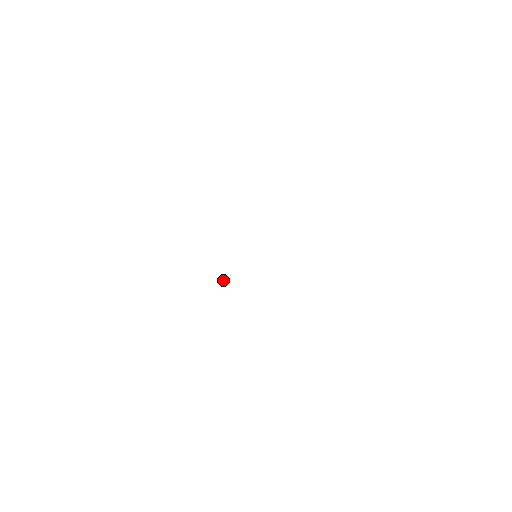
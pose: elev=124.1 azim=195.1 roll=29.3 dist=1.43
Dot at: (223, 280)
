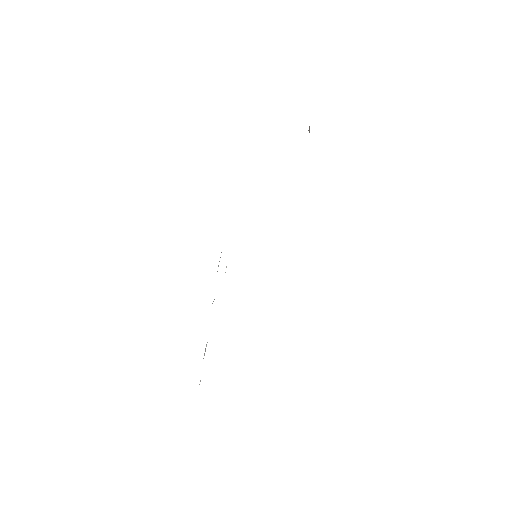
Dot at: occluded
